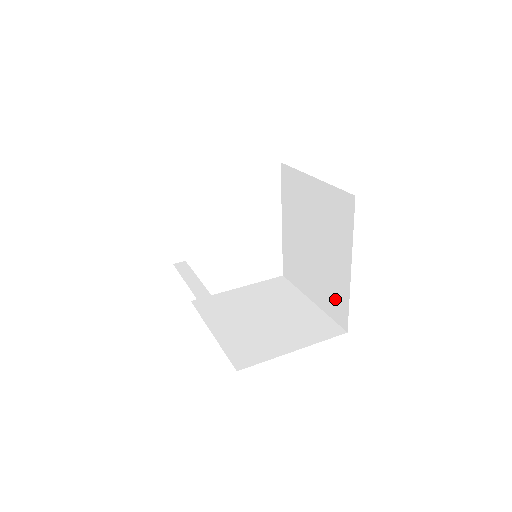
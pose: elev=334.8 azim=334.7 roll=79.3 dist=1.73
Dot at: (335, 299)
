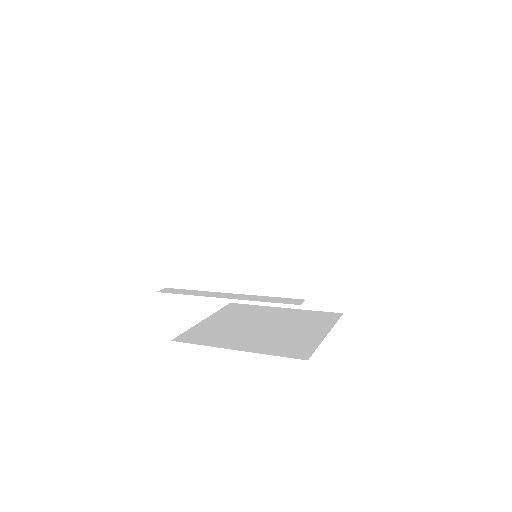
Dot at: (322, 287)
